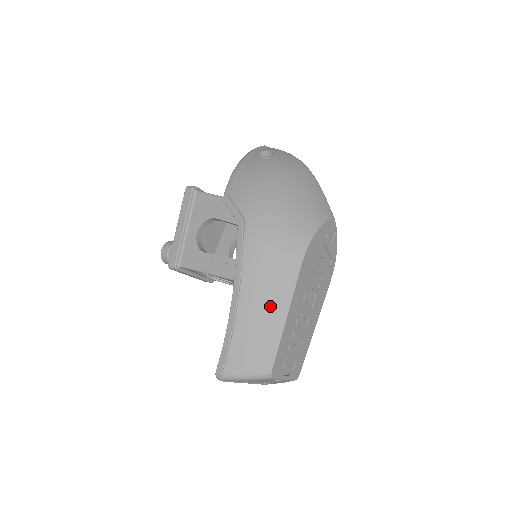
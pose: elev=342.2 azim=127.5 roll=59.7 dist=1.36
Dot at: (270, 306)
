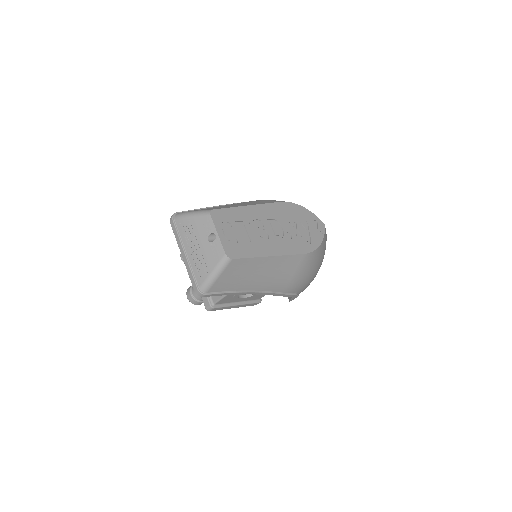
Dot at: (243, 204)
